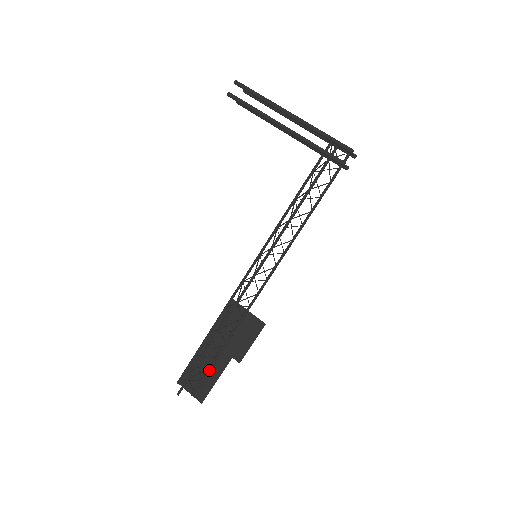
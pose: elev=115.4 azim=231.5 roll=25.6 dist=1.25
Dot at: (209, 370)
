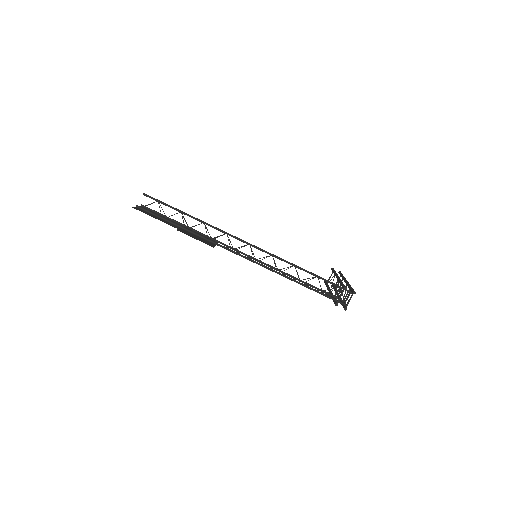
Dot at: (162, 218)
